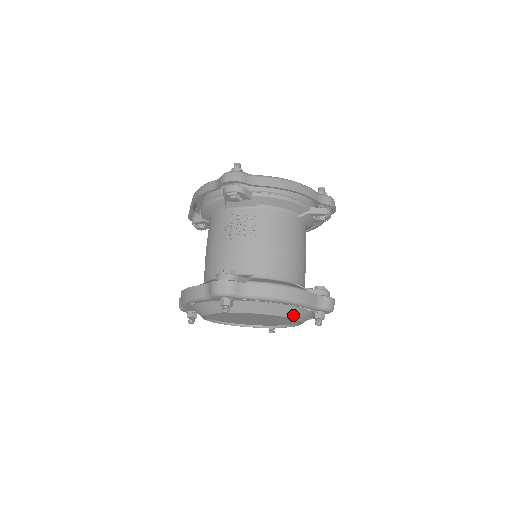
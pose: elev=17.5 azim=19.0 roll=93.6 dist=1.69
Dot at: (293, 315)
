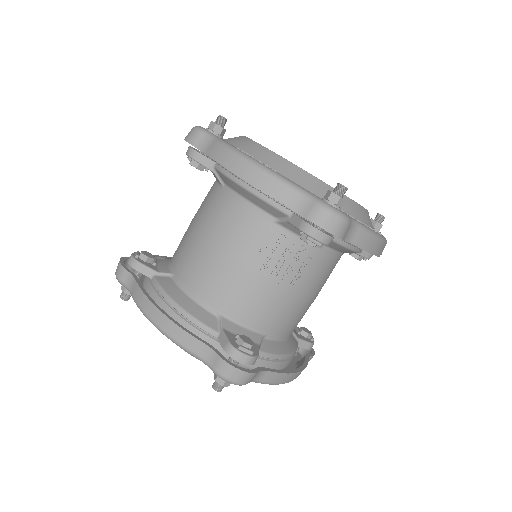
Dot at: occluded
